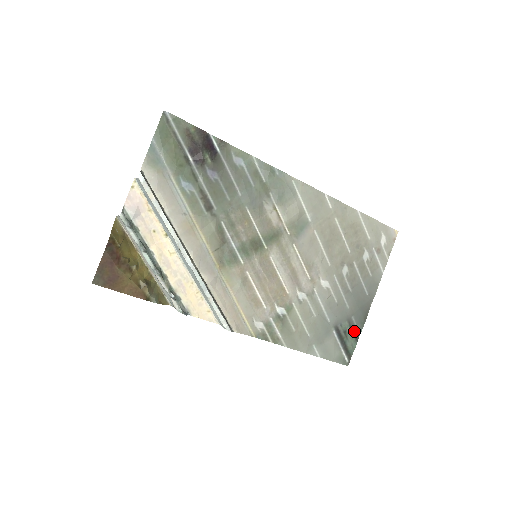
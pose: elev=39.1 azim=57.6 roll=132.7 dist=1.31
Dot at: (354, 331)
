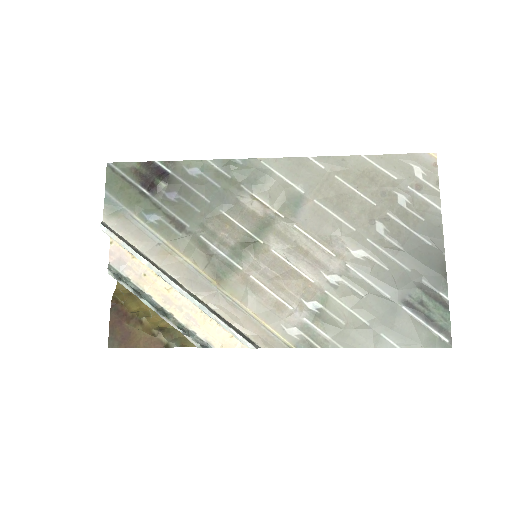
Dot at: (436, 298)
